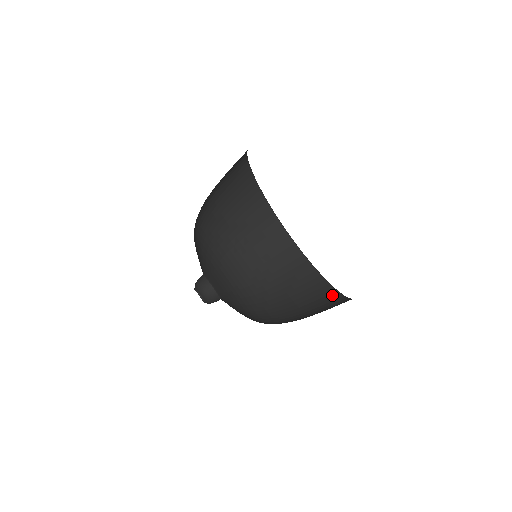
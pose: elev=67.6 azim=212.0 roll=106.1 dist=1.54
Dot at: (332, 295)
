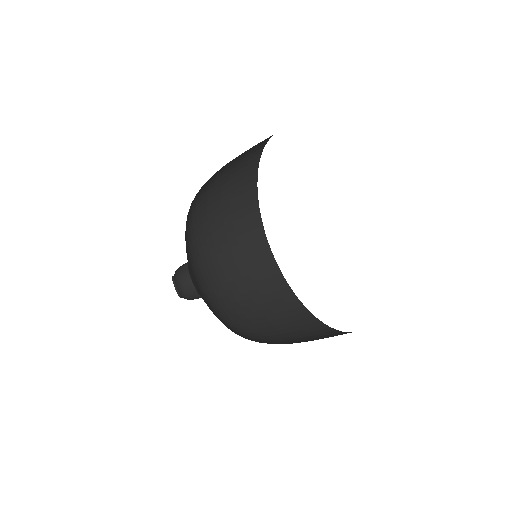
Dot at: occluded
